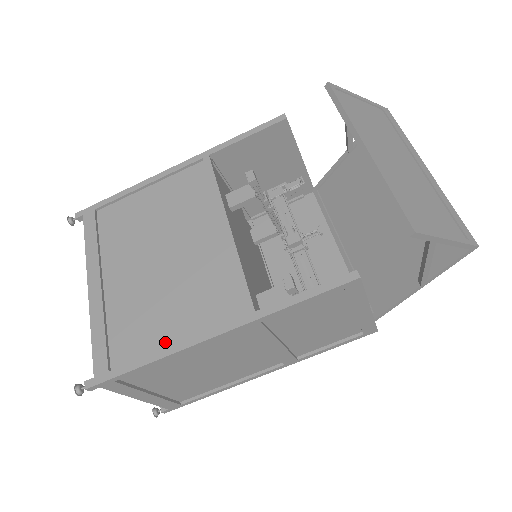
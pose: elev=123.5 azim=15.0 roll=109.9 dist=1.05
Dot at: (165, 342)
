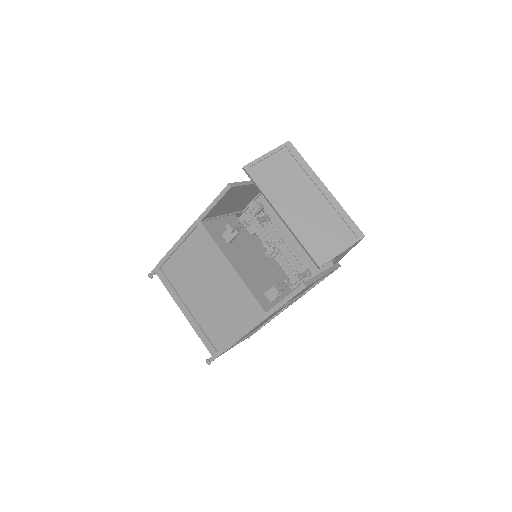
Dot at: (234, 334)
